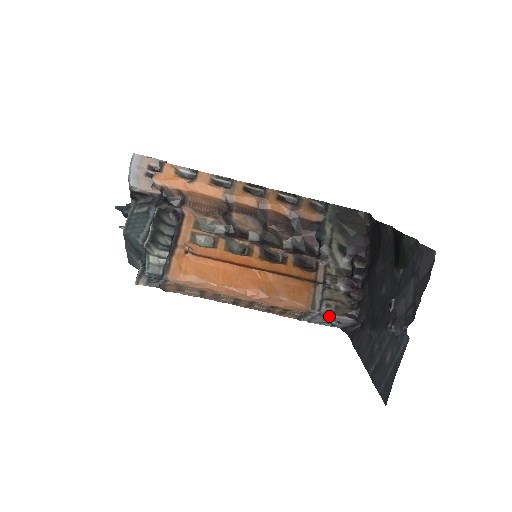
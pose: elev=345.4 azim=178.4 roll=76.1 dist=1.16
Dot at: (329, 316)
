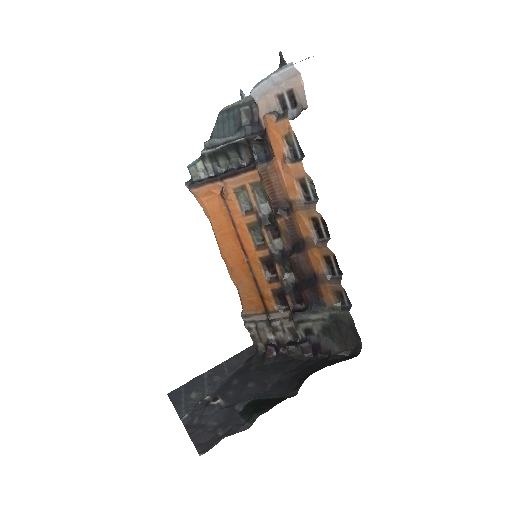
Dot at: occluded
